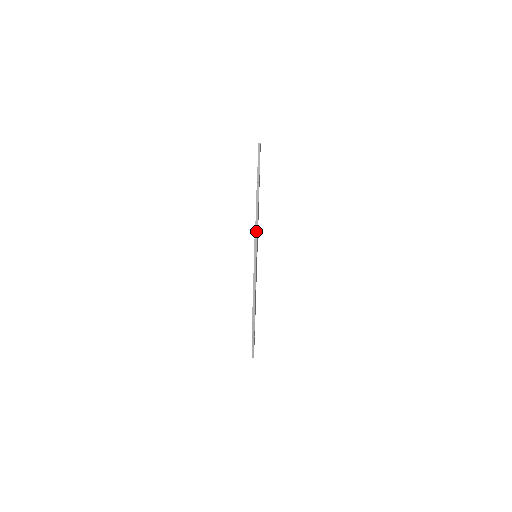
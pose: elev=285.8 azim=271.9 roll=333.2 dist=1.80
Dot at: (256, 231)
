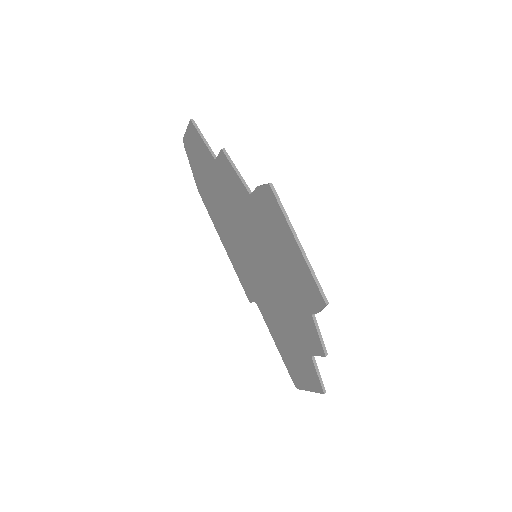
Dot at: (265, 184)
